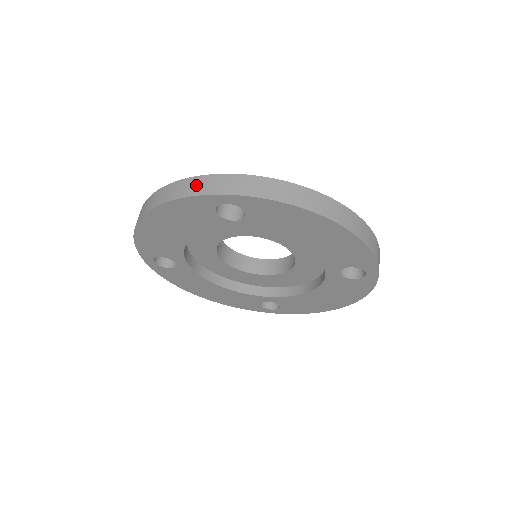
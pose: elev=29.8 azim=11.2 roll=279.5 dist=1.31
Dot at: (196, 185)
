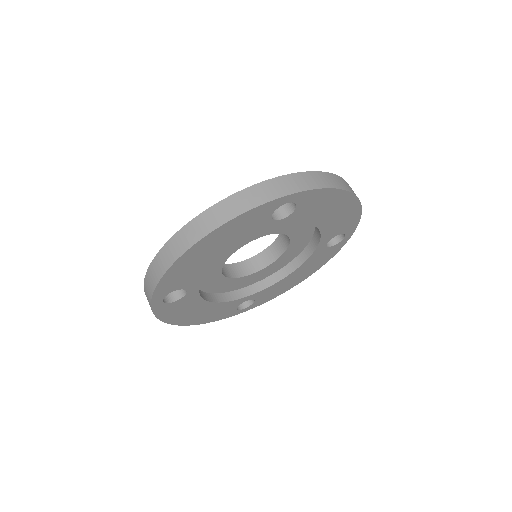
Dot at: (258, 194)
